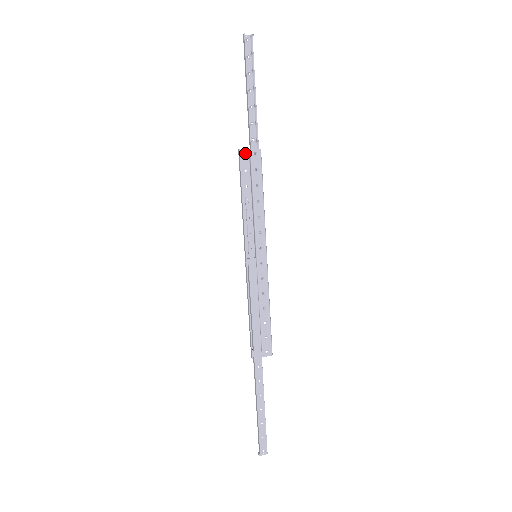
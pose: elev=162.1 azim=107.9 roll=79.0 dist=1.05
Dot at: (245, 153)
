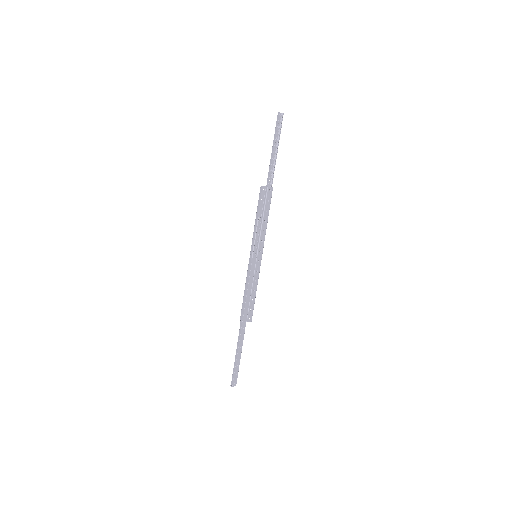
Dot at: (264, 188)
